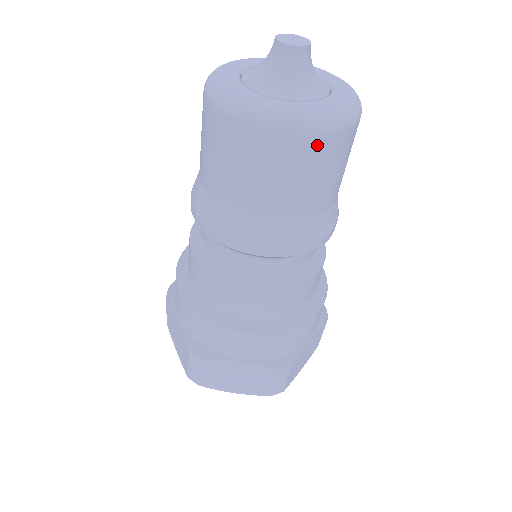
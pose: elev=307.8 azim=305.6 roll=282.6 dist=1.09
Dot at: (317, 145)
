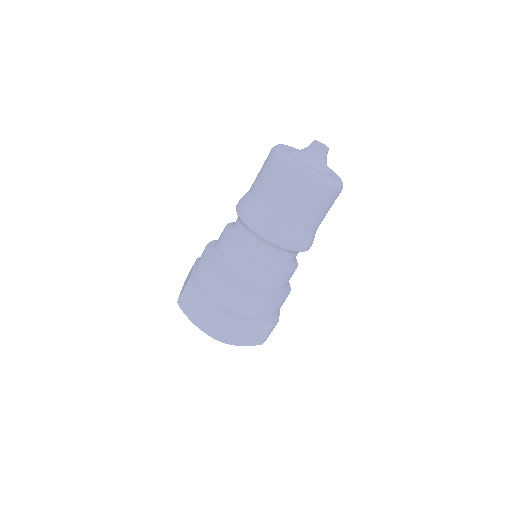
Dot at: (305, 184)
